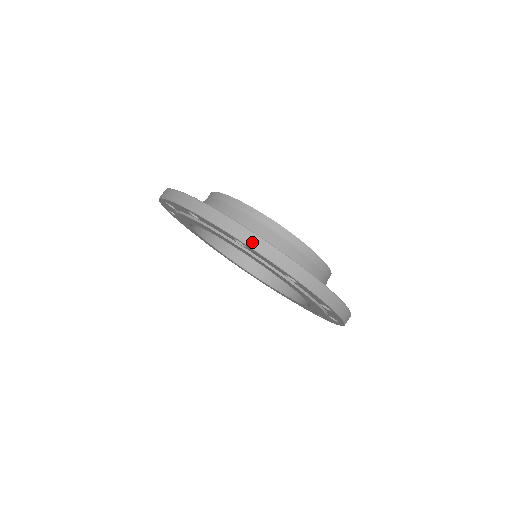
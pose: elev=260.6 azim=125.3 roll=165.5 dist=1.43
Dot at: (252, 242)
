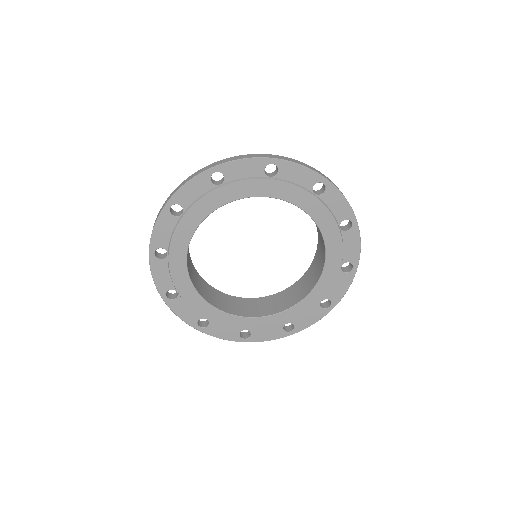
Dot at: (222, 162)
